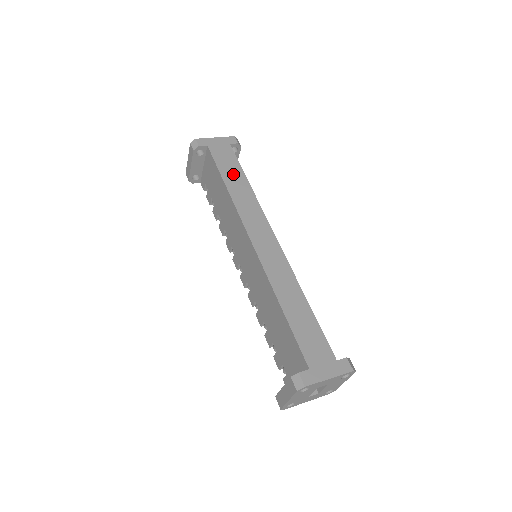
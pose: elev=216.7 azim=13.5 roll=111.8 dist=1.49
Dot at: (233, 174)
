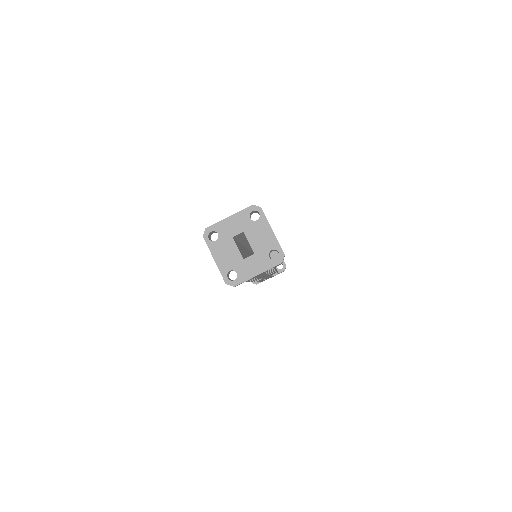
Dot at: occluded
